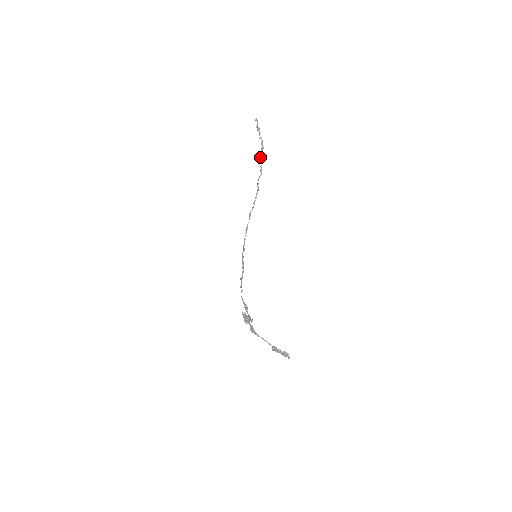
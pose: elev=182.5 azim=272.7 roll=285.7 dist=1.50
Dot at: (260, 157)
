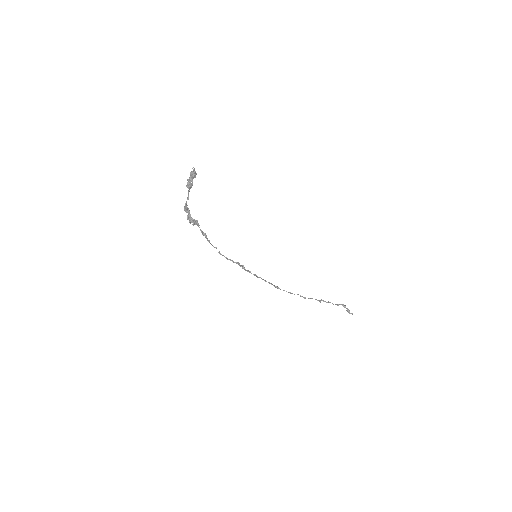
Dot at: (336, 304)
